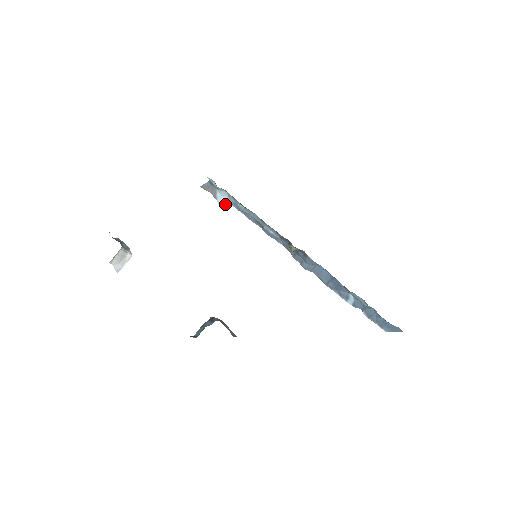
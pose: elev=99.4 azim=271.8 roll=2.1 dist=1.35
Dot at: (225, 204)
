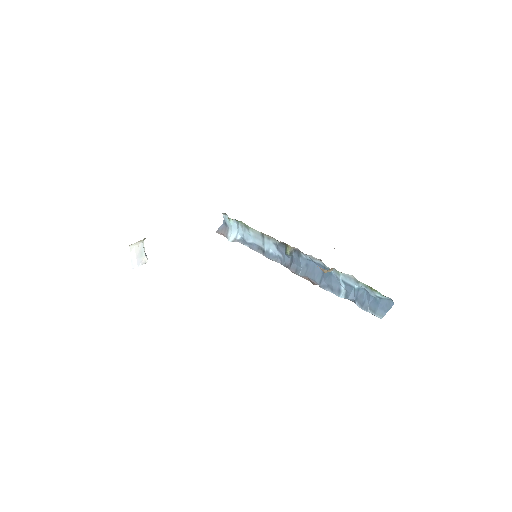
Dot at: (234, 240)
